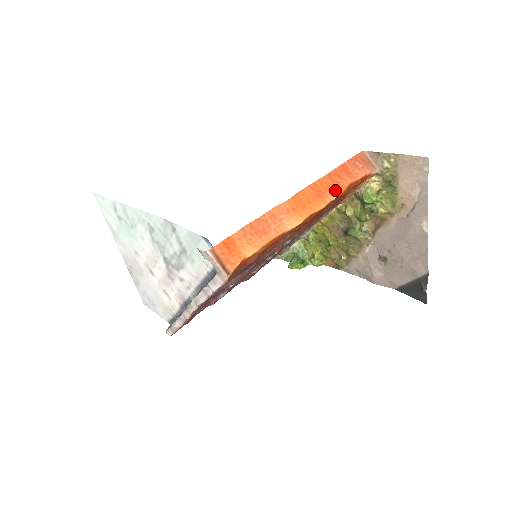
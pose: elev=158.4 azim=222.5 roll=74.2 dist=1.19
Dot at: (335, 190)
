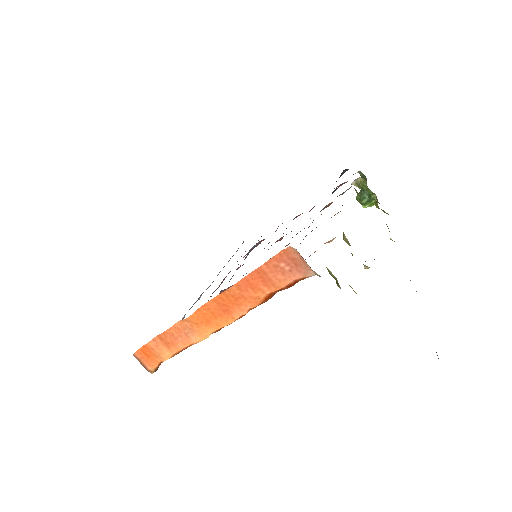
Dot at: (245, 305)
